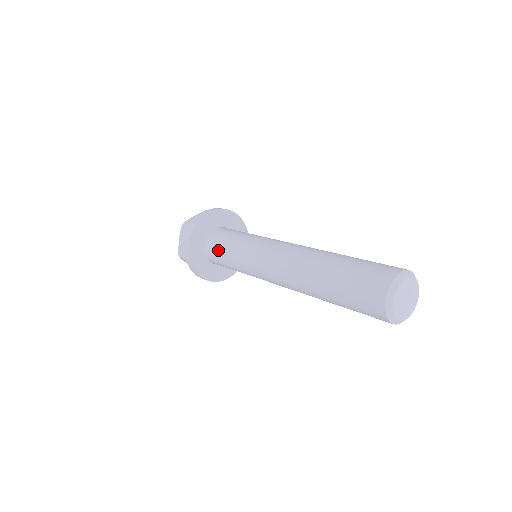
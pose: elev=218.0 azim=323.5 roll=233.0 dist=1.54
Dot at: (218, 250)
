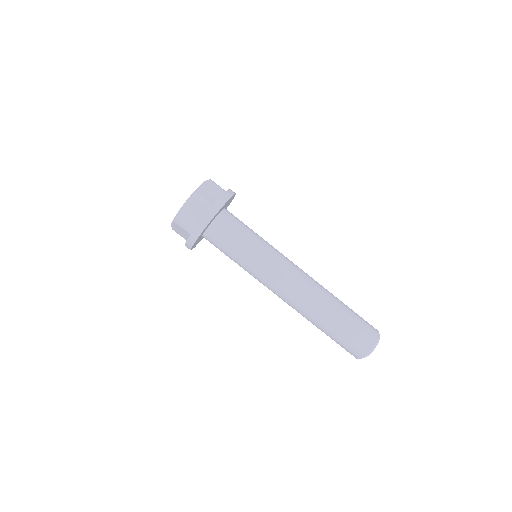
Dot at: (228, 239)
